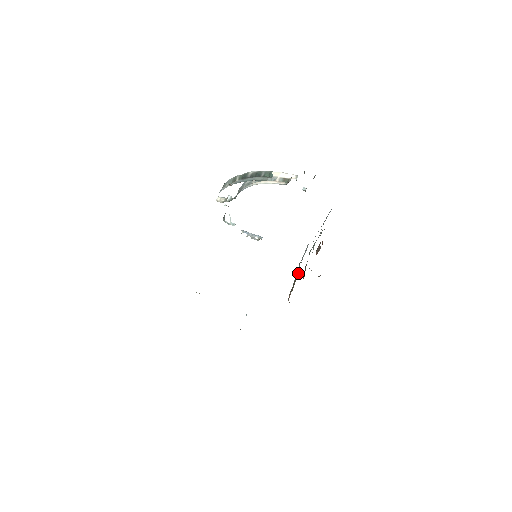
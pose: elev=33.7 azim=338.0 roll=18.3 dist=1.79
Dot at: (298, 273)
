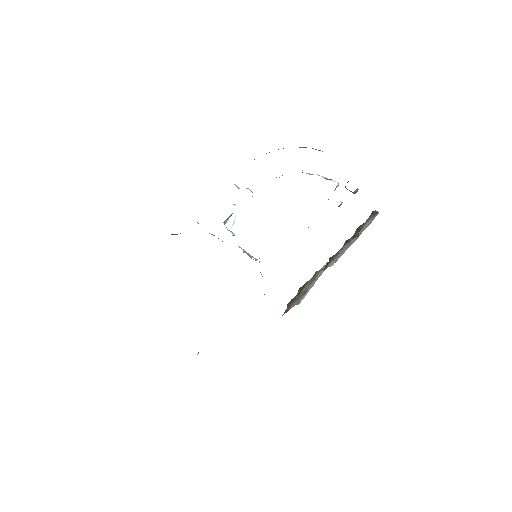
Dot at: (308, 282)
